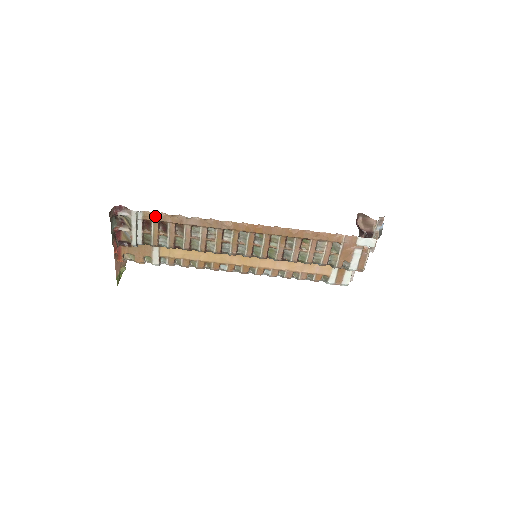
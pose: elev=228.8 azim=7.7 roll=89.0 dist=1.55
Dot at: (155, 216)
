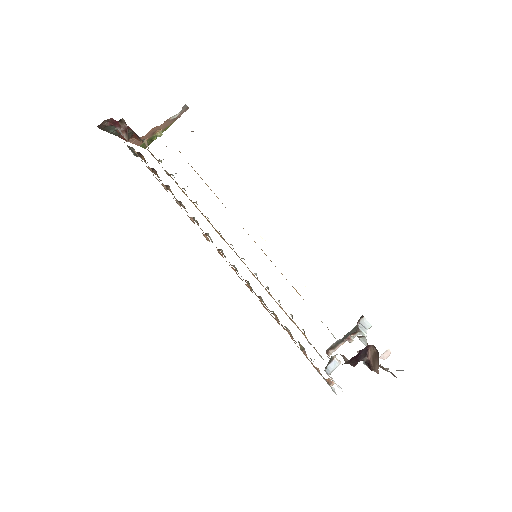
Dot at: occluded
